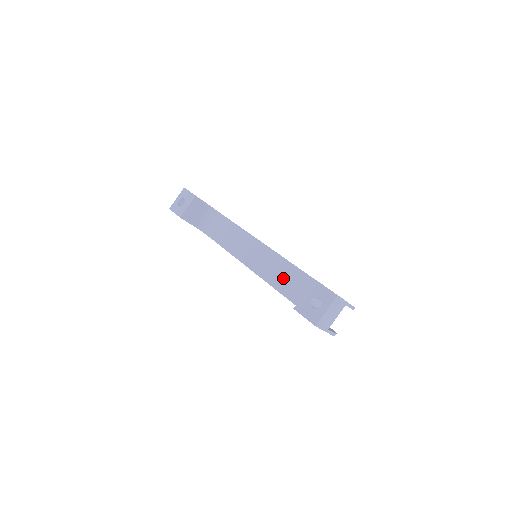
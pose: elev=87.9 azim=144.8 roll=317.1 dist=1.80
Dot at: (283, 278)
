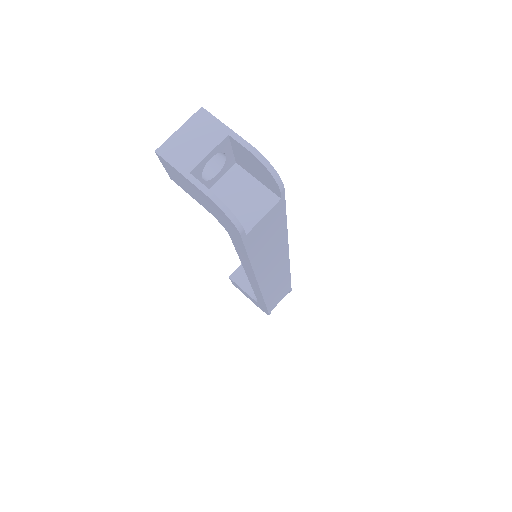
Dot at: occluded
